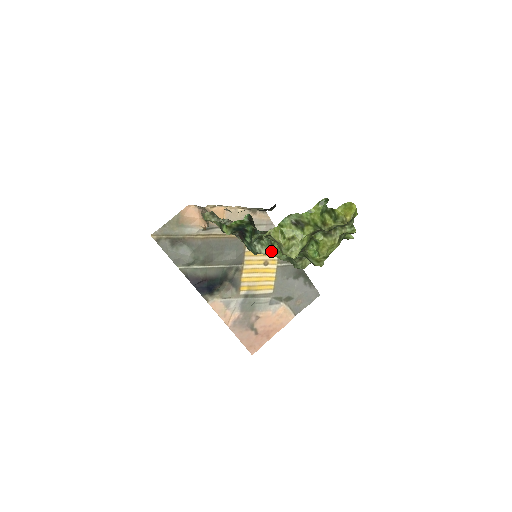
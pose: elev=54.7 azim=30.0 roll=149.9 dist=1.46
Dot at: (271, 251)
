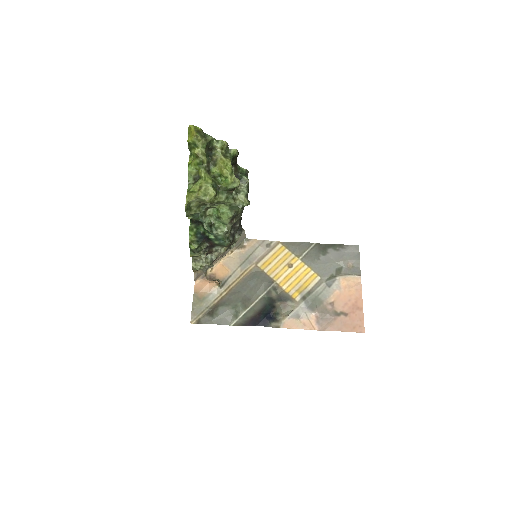
Dot at: (223, 221)
